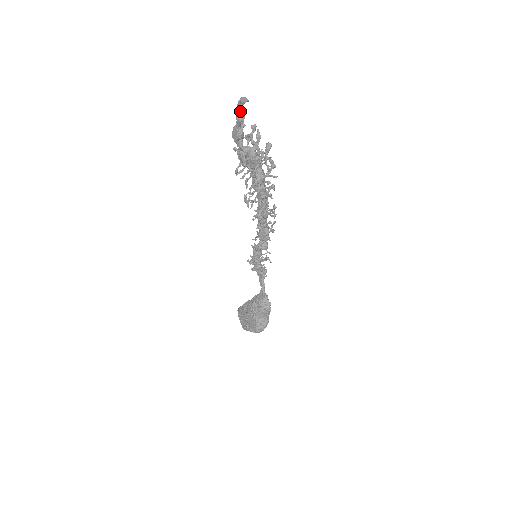
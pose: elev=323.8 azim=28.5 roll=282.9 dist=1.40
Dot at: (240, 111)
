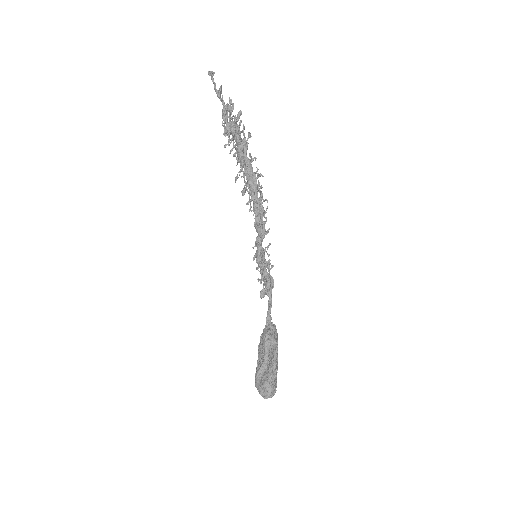
Dot at: (215, 86)
